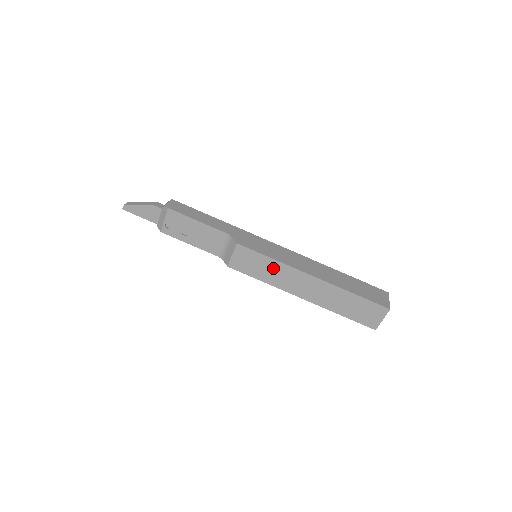
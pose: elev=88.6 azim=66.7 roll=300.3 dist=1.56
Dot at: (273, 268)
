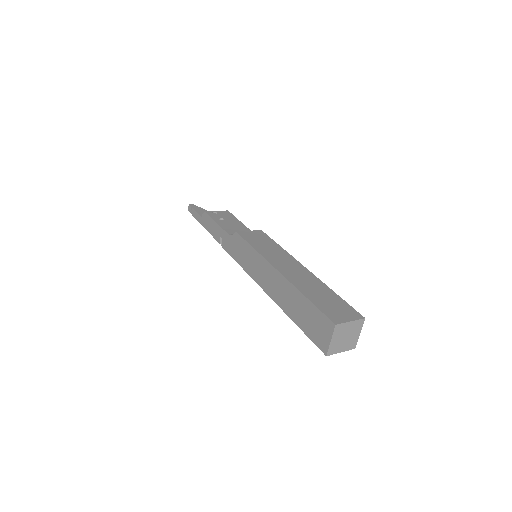
Dot at: (274, 249)
